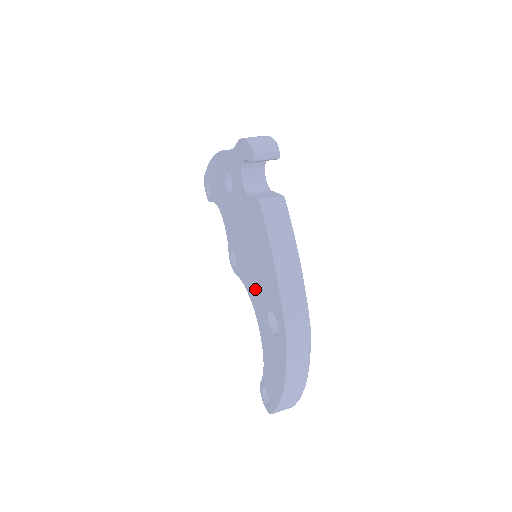
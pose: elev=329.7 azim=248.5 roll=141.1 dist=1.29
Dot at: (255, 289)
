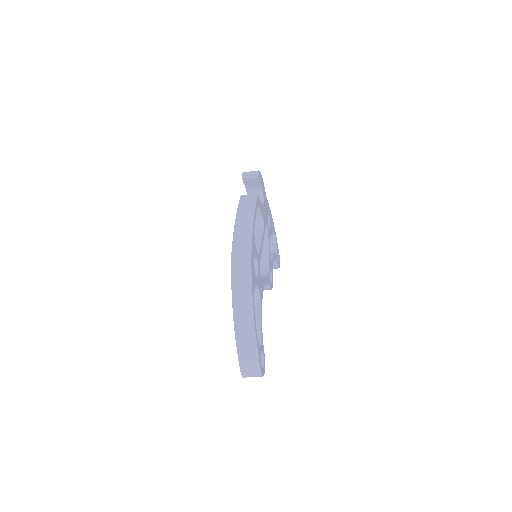
Dot at: occluded
